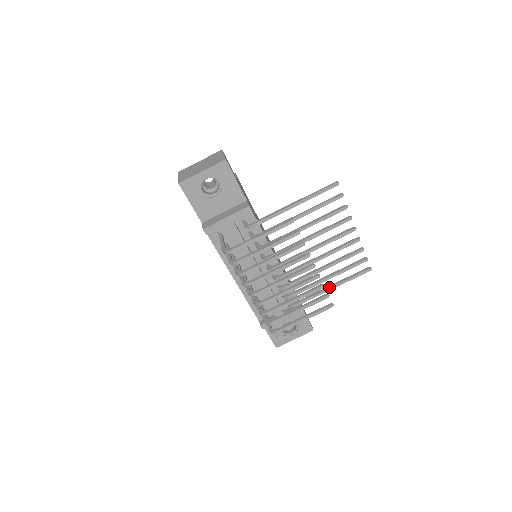
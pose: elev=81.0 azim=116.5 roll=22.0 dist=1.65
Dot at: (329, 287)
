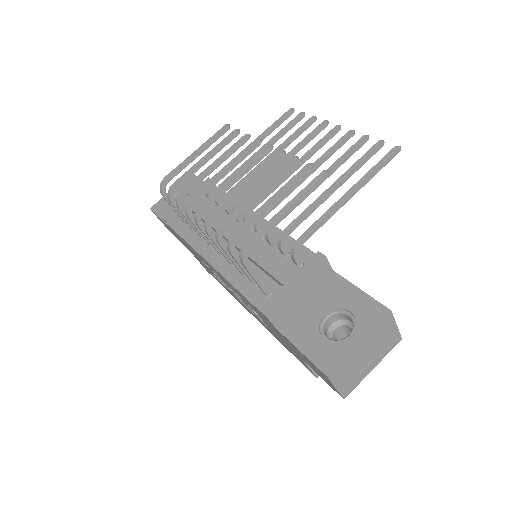
Dot at: (343, 196)
